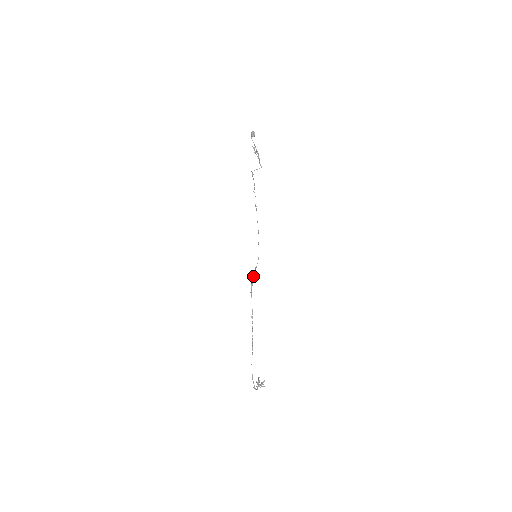
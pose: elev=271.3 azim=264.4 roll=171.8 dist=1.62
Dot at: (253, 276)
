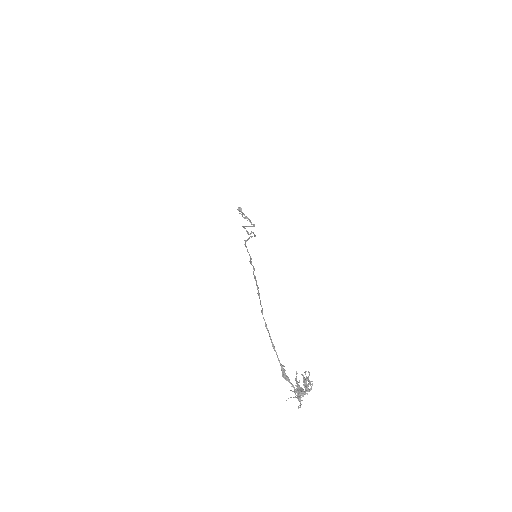
Dot at: (247, 239)
